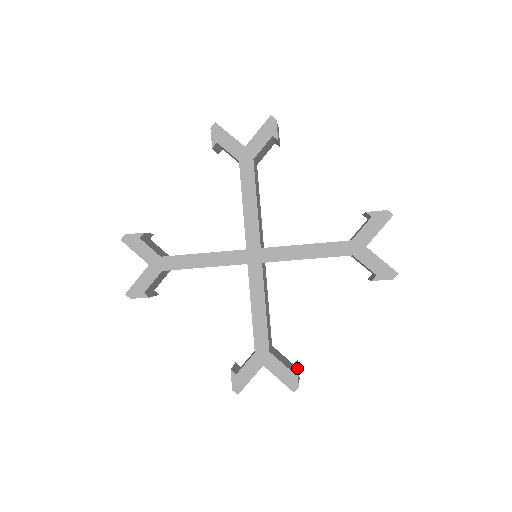
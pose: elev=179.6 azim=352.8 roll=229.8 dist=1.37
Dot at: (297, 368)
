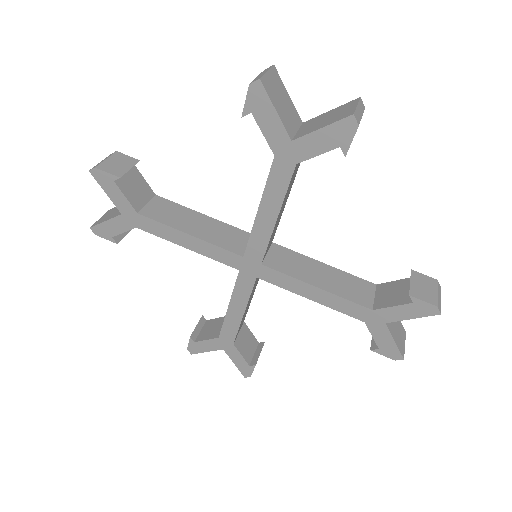
Dot at: (256, 363)
